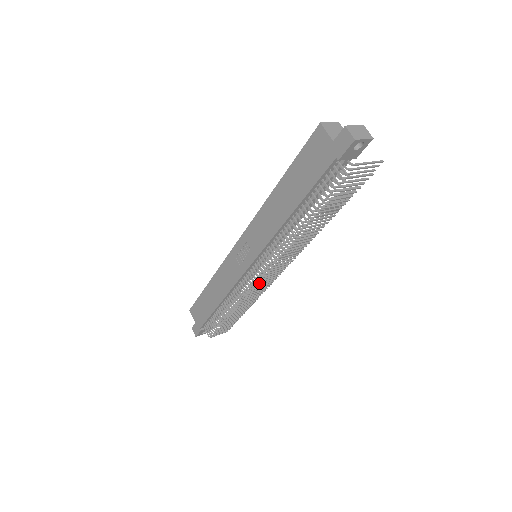
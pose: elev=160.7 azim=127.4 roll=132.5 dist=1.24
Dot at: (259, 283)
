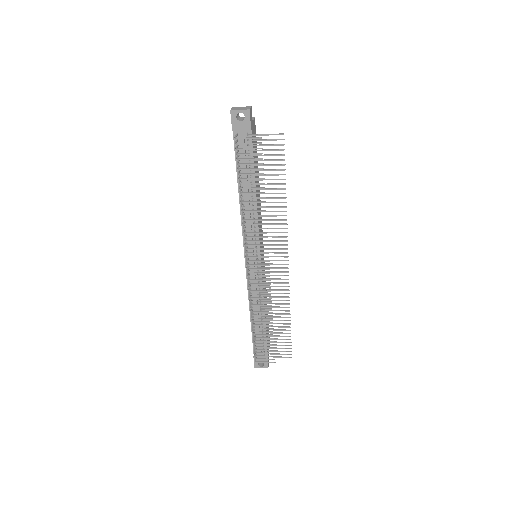
Dot at: (251, 276)
